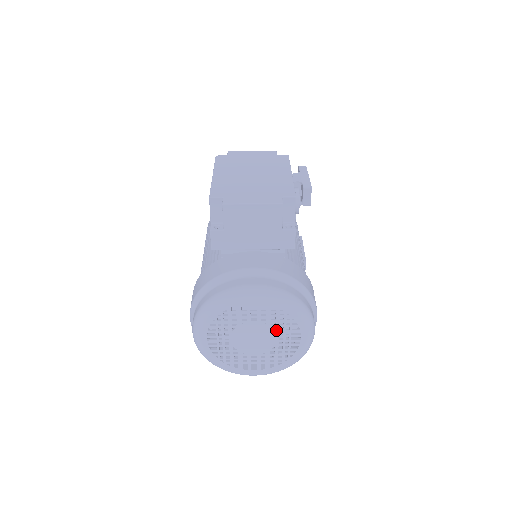
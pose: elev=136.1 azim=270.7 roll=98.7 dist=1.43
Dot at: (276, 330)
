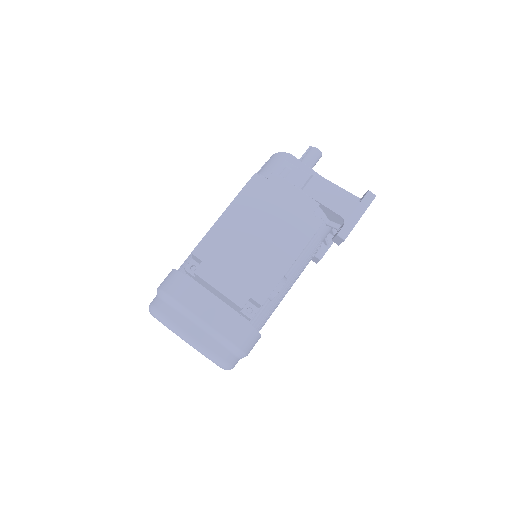
Dot at: occluded
